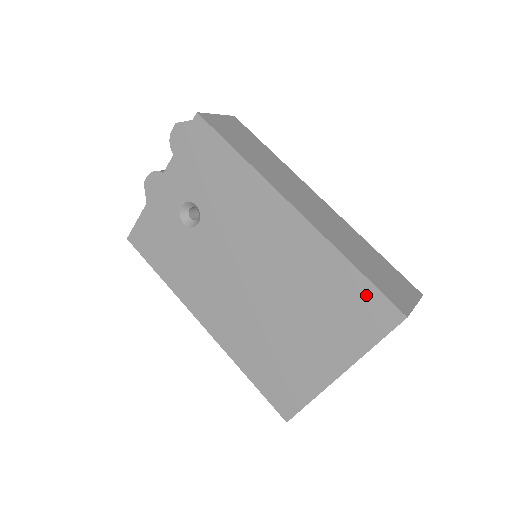
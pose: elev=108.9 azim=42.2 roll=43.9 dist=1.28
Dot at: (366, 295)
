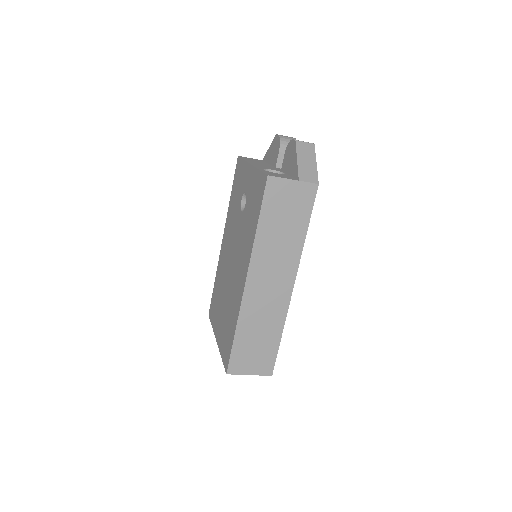
Dot at: (229, 346)
